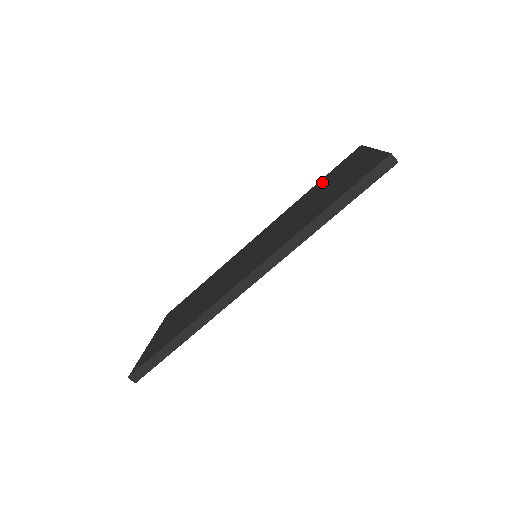
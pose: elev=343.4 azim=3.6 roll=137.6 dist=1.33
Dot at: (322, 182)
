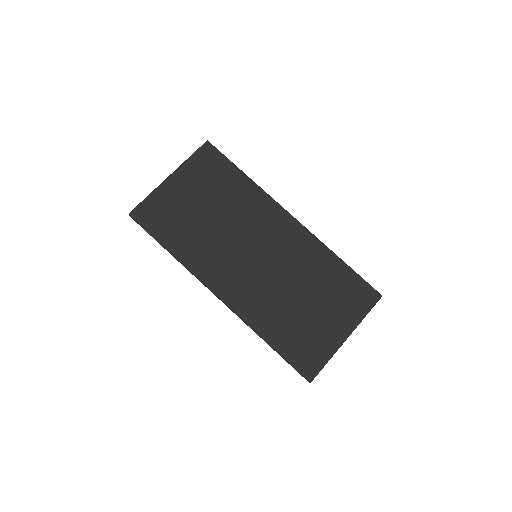
Dot at: (339, 278)
